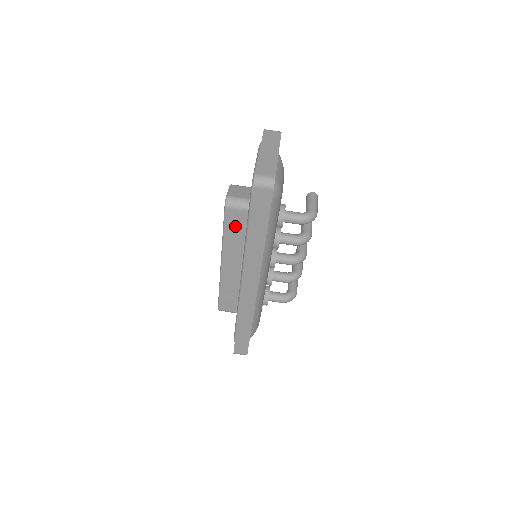
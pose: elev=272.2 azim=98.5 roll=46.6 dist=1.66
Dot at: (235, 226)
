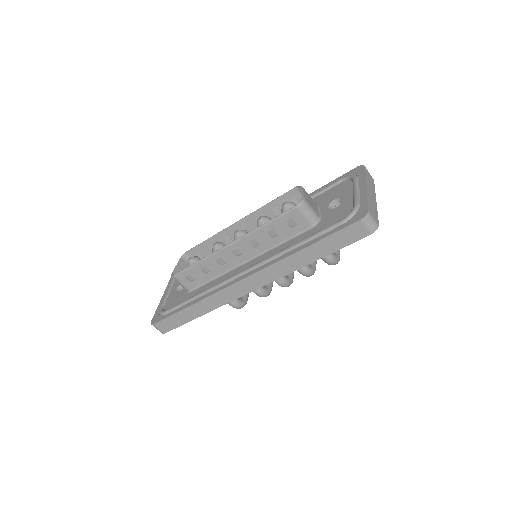
Dot at: (284, 226)
